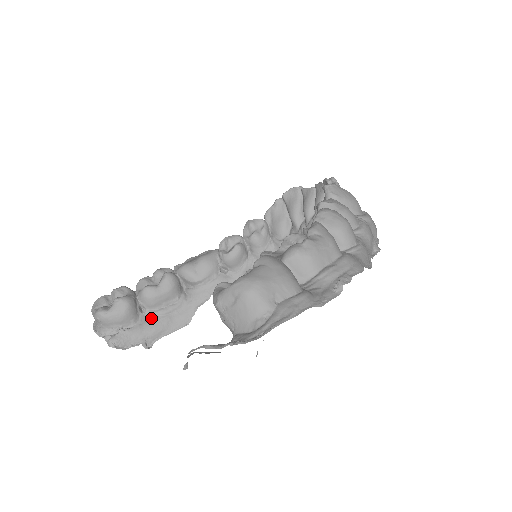
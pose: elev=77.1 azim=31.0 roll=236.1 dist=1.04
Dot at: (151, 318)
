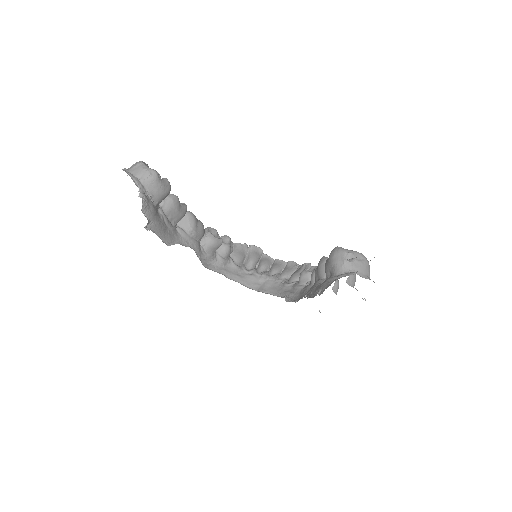
Dot at: (160, 215)
